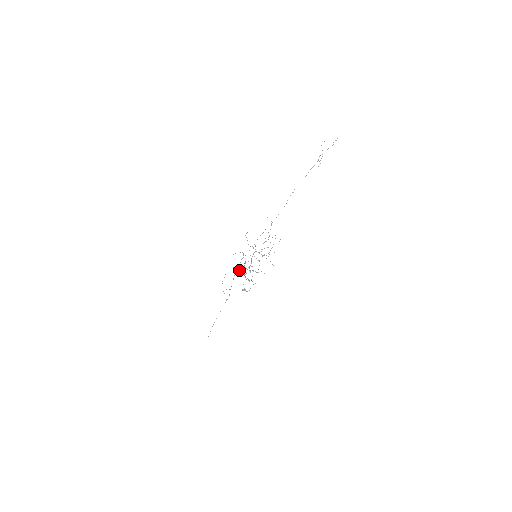
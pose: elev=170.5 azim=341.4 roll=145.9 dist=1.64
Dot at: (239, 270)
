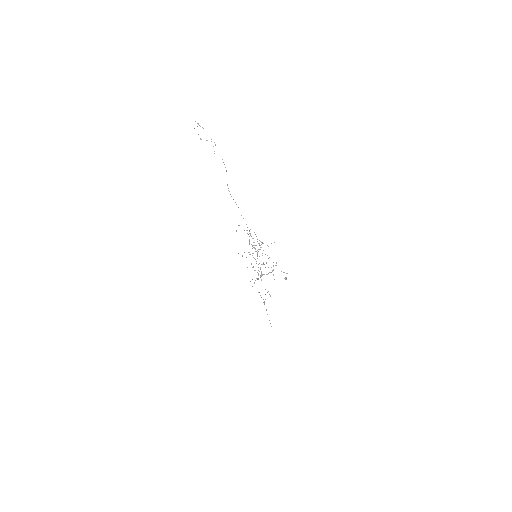
Dot at: occluded
